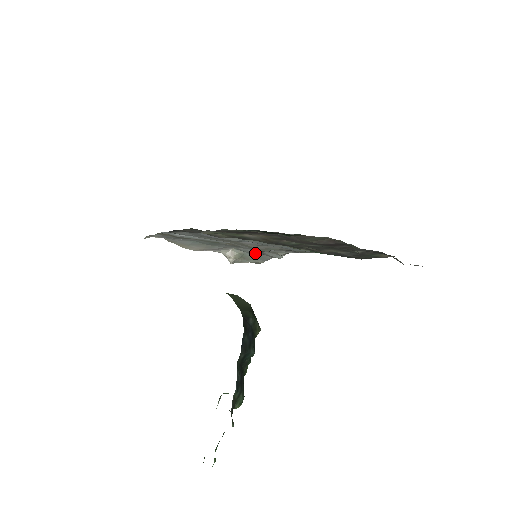
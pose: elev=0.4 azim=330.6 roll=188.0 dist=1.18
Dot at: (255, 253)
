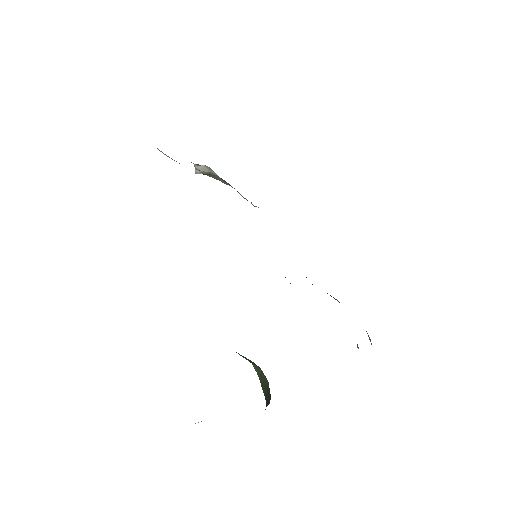
Dot at: (228, 183)
